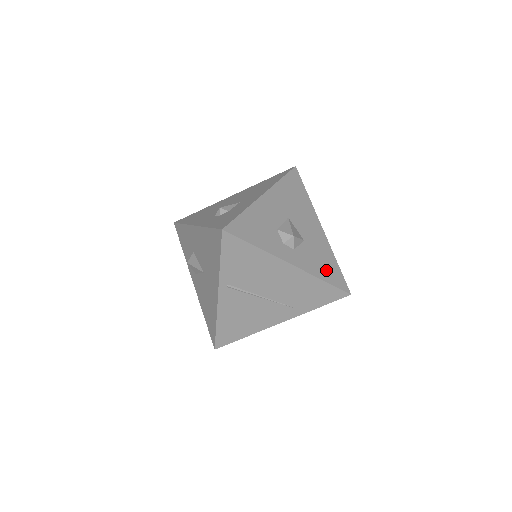
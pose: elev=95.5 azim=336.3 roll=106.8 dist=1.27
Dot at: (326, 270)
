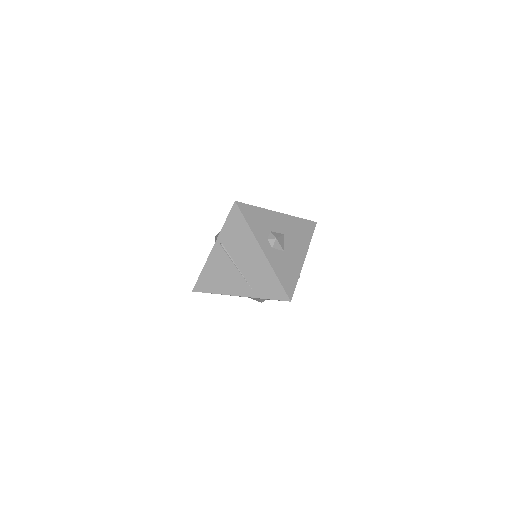
Dot at: (285, 275)
